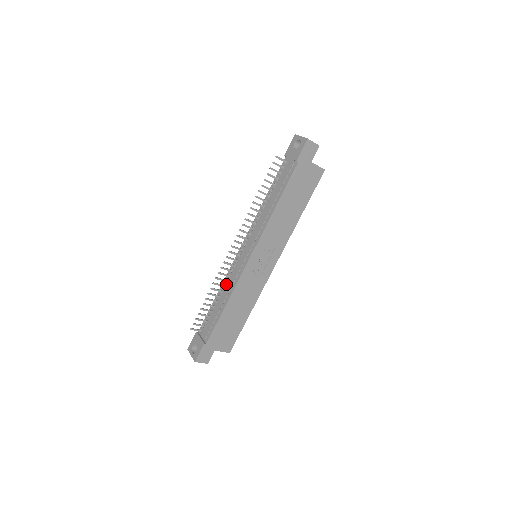
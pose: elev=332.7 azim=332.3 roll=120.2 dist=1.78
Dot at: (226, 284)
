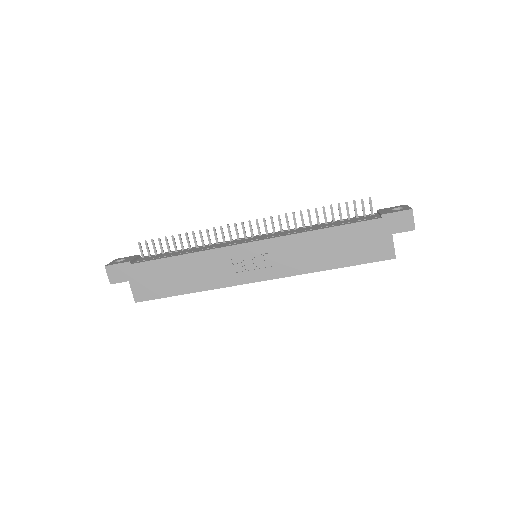
Dot at: (207, 246)
